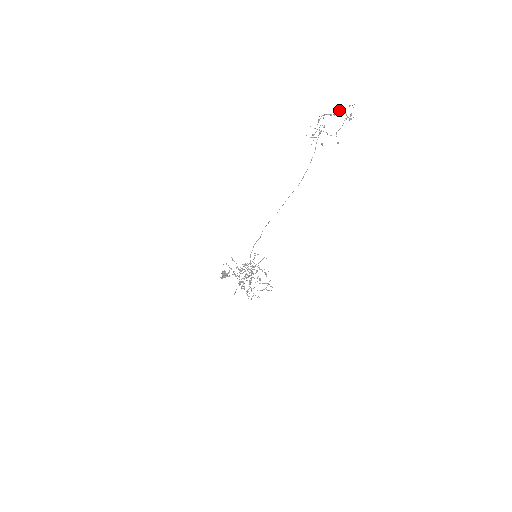
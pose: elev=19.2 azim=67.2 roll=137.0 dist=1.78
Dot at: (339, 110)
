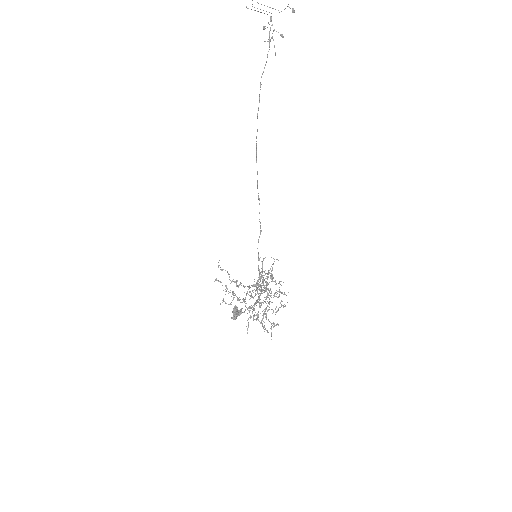
Dot at: out of frame
